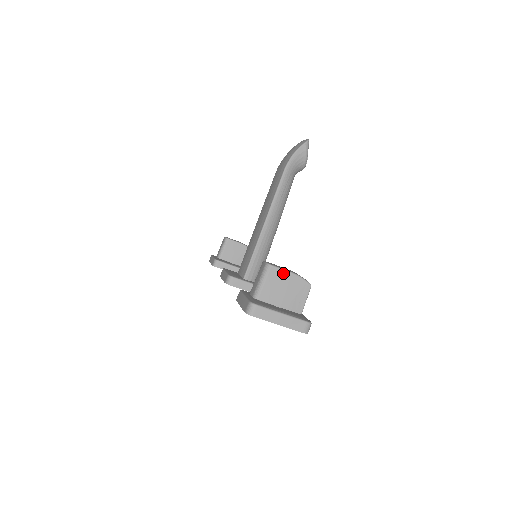
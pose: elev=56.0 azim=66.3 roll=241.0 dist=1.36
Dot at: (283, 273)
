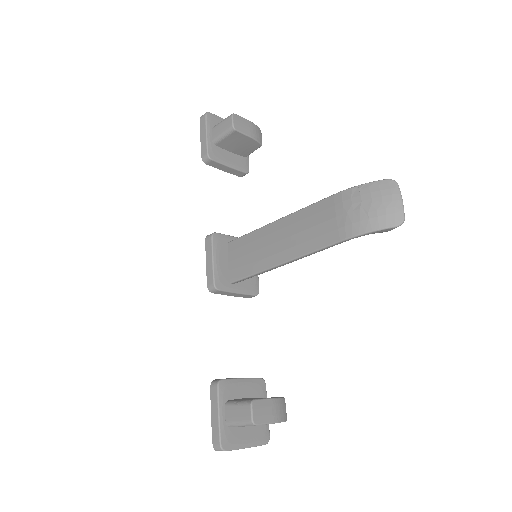
Dot at: occluded
